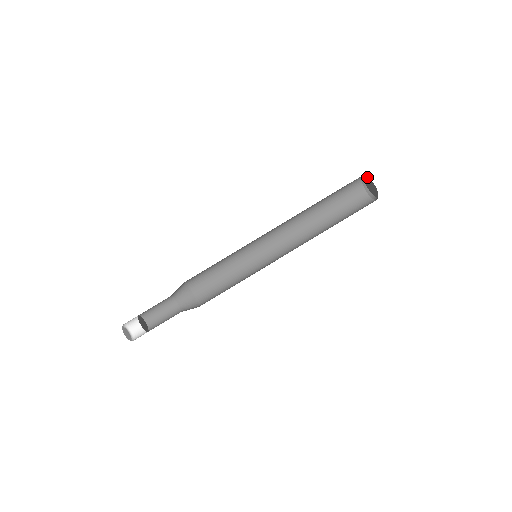
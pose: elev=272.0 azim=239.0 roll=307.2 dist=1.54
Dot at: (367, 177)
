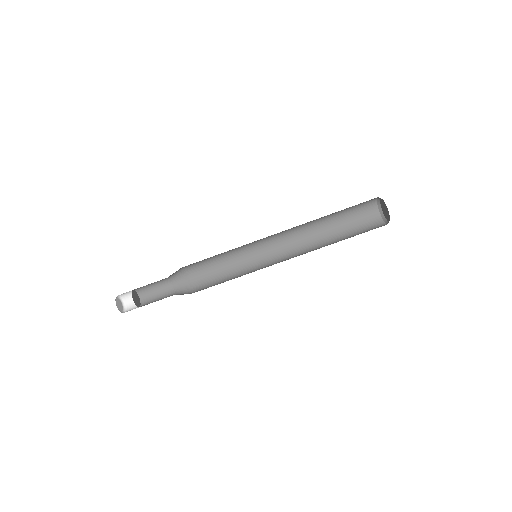
Dot at: occluded
